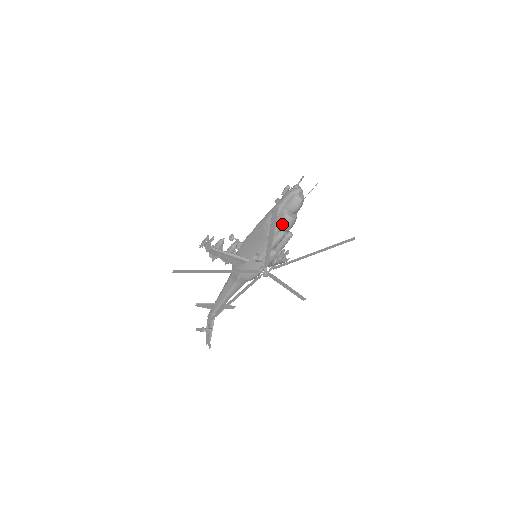
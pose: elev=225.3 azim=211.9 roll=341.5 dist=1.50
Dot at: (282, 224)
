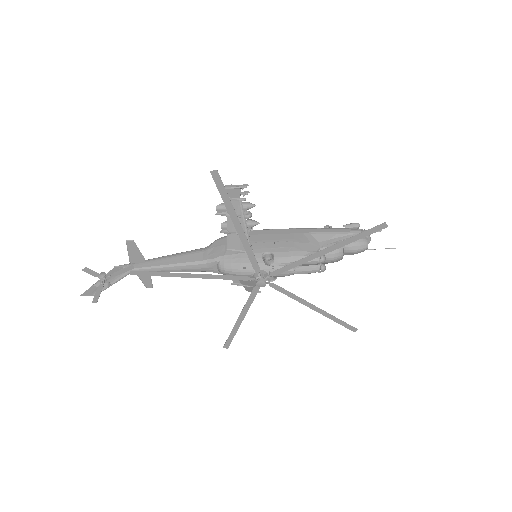
Dot at: occluded
